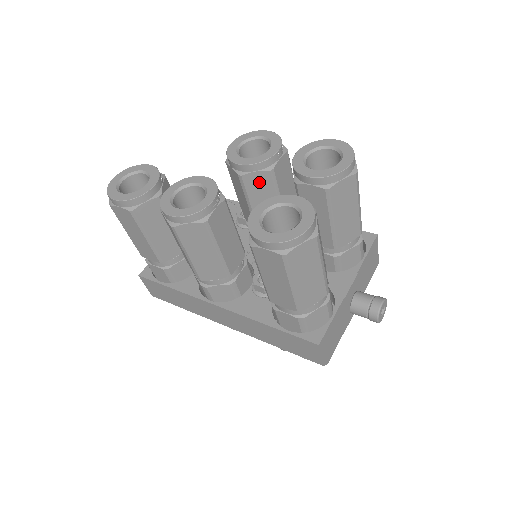
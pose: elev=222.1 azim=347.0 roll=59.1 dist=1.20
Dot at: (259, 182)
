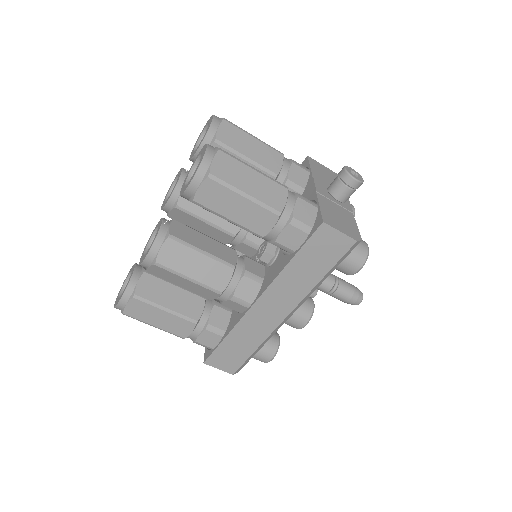
Dot at: occluded
